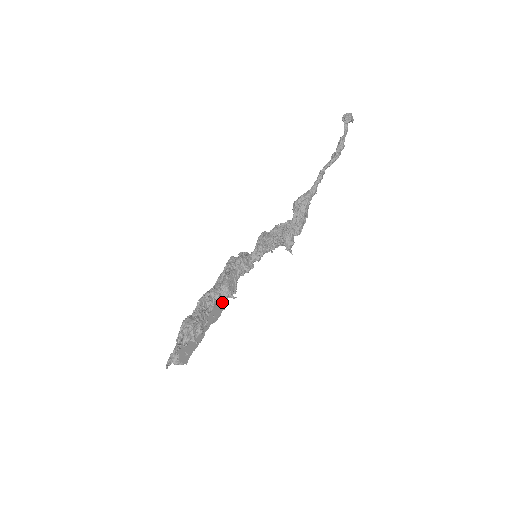
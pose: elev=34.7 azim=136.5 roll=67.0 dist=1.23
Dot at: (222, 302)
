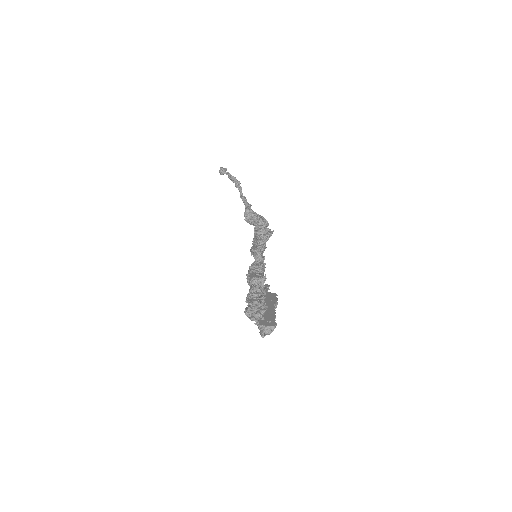
Dot at: (270, 294)
